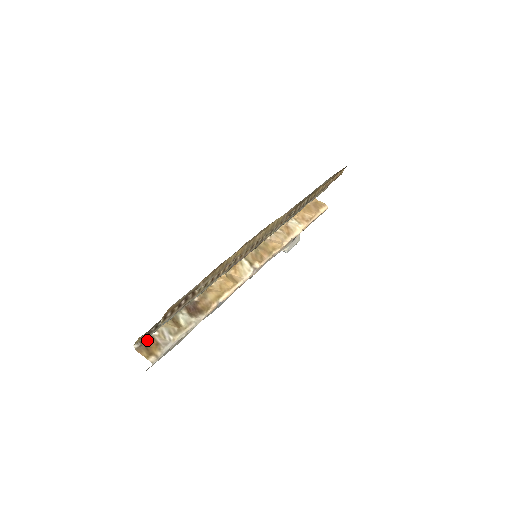
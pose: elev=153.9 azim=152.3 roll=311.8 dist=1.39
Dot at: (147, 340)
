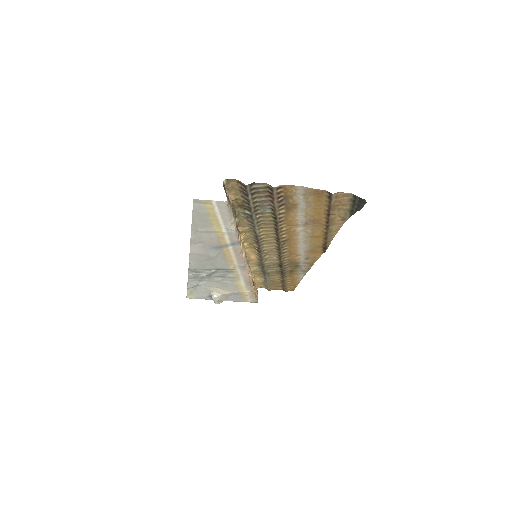
Dot at: (226, 190)
